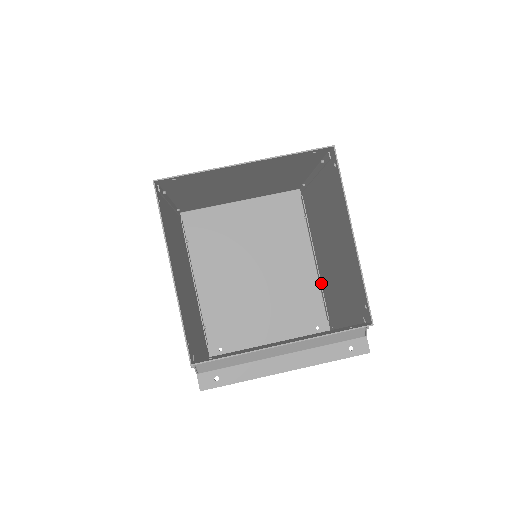
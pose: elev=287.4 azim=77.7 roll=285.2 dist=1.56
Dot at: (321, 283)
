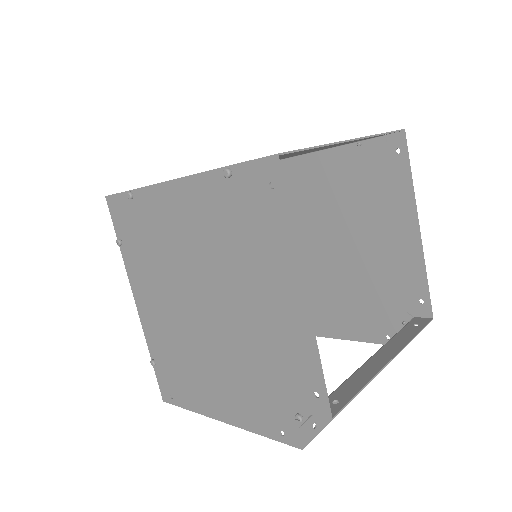
Dot at: occluded
